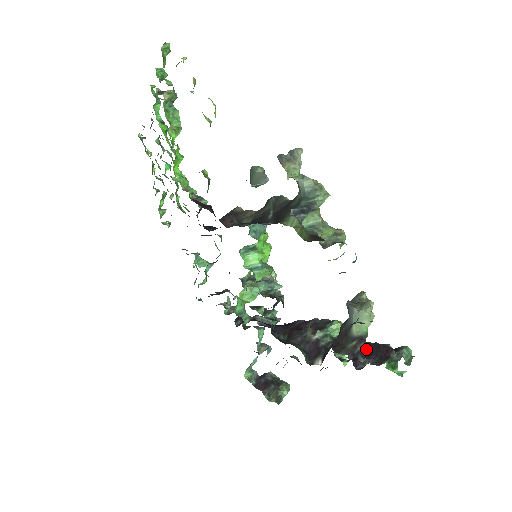
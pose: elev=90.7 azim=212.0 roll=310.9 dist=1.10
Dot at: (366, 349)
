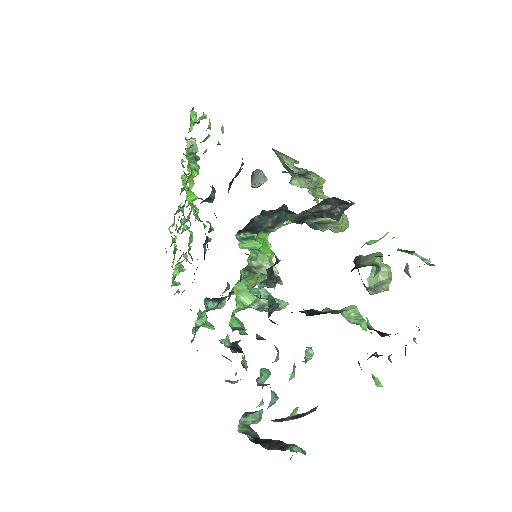
Dot at: occluded
